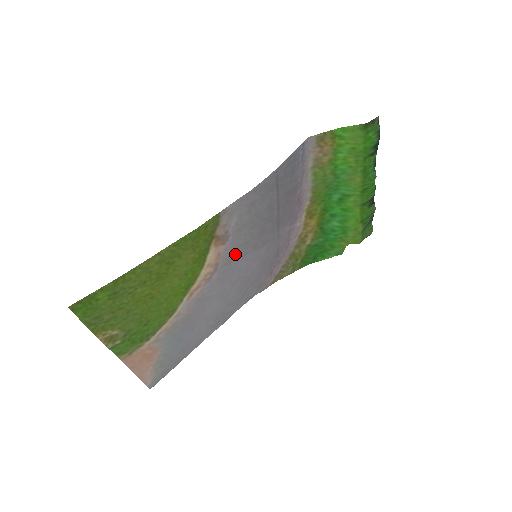
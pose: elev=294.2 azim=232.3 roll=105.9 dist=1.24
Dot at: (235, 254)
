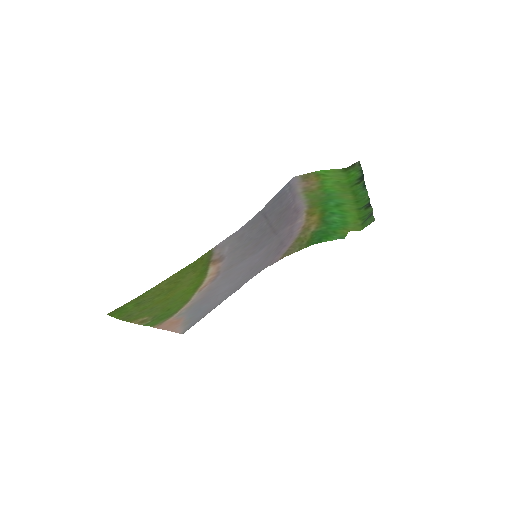
Dot at: (234, 262)
